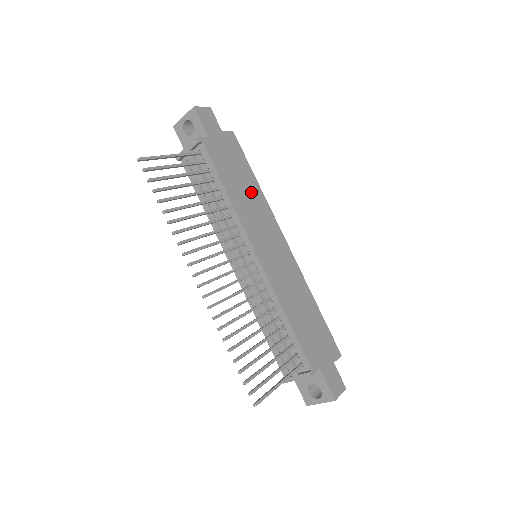
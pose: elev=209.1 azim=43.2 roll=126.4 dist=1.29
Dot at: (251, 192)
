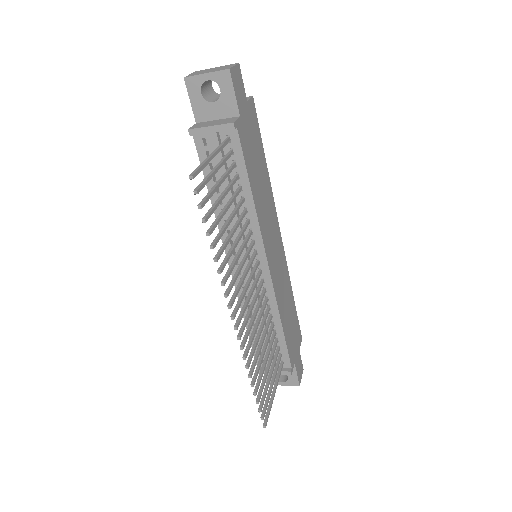
Dot at: (264, 184)
